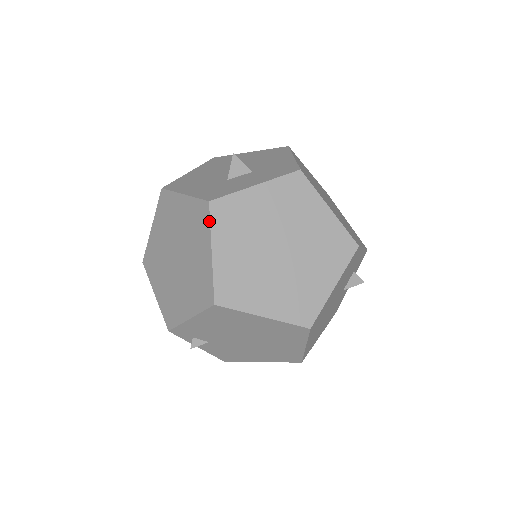
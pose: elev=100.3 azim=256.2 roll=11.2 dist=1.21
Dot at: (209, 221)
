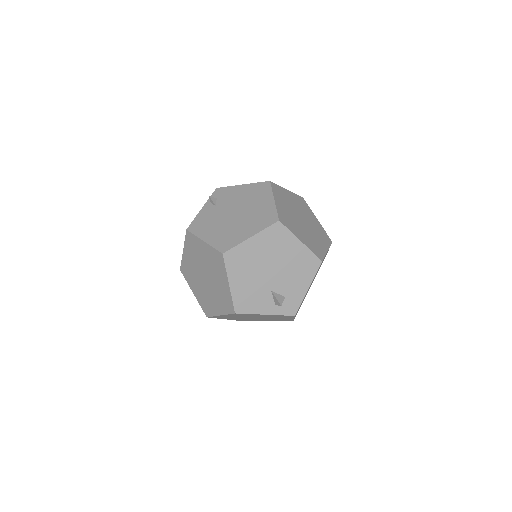
Dot at: (297, 195)
